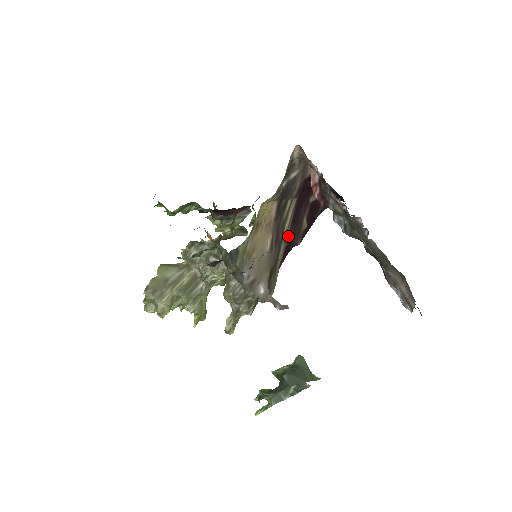
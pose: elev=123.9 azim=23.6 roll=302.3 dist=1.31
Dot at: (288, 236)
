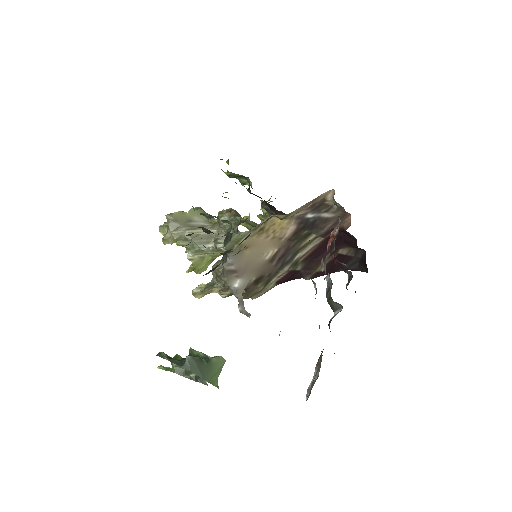
Dot at: (298, 264)
